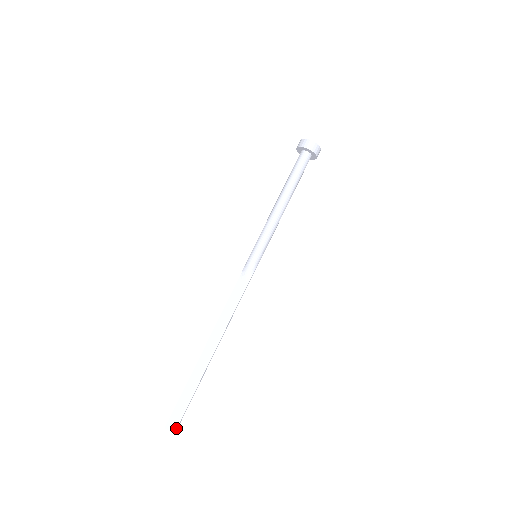
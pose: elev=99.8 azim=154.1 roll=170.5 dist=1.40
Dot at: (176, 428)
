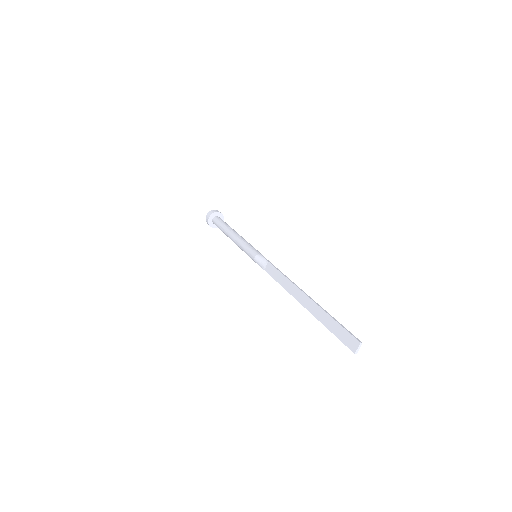
Dot at: (356, 340)
